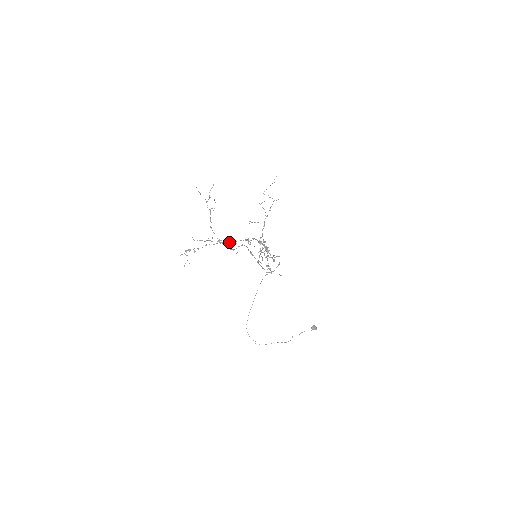
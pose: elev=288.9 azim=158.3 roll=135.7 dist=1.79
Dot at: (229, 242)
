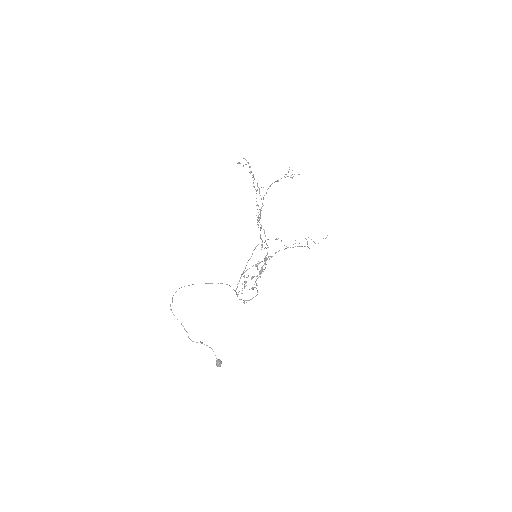
Dot at: (258, 220)
